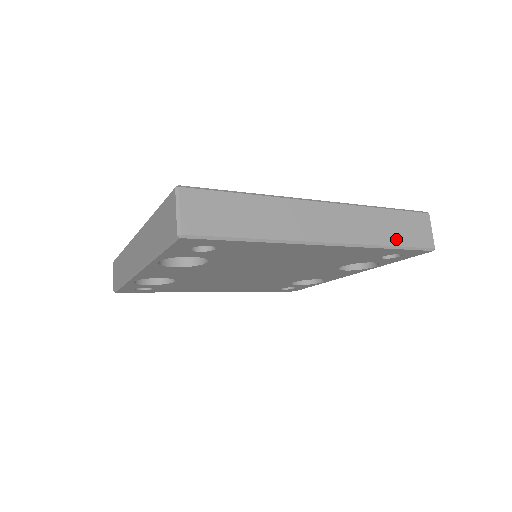
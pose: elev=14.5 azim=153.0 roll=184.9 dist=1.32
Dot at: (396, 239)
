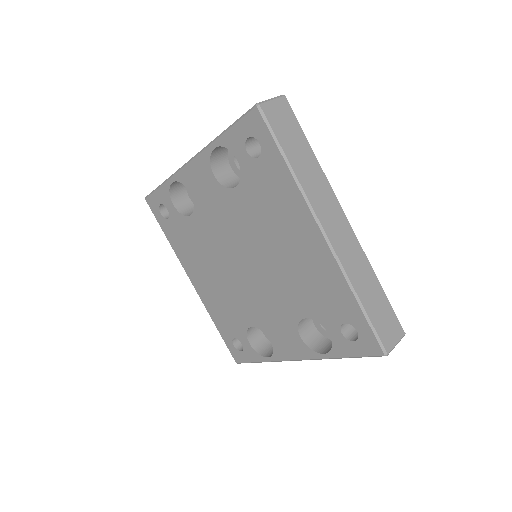
Dot at: (368, 304)
